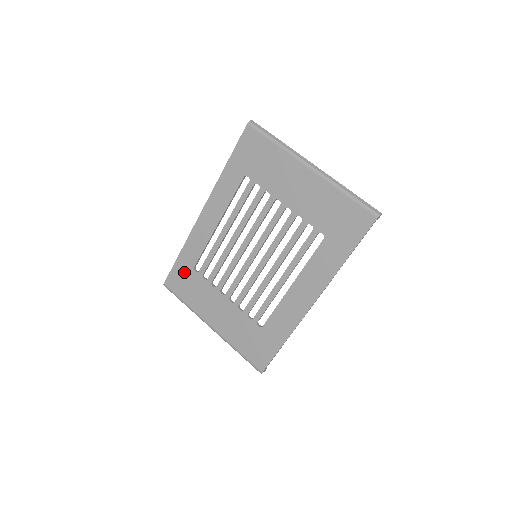
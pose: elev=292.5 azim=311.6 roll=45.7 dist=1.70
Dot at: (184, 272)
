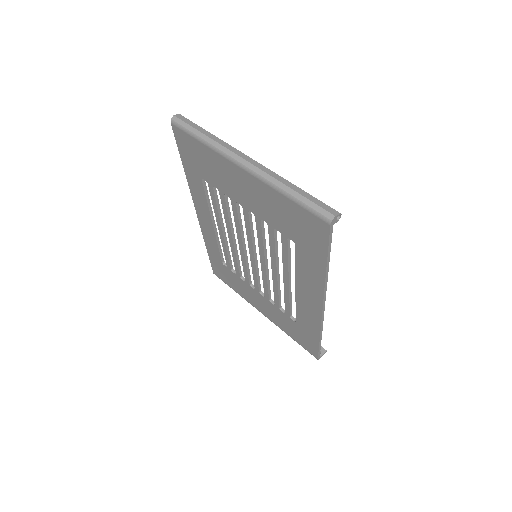
Dot at: (219, 266)
